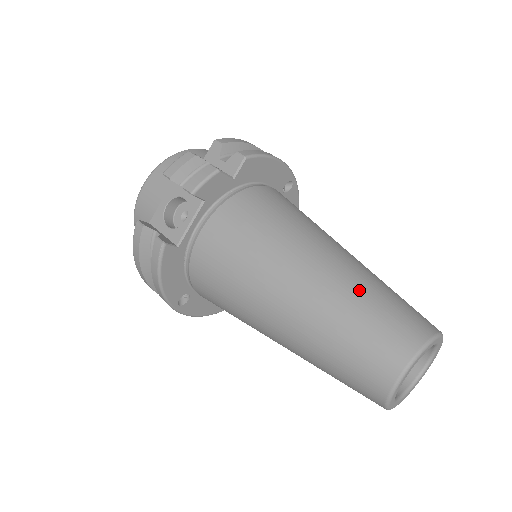
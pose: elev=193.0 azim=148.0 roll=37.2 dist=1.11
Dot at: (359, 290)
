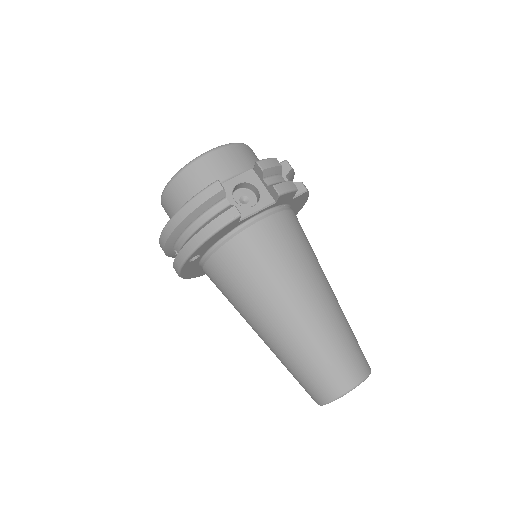
Dot at: (345, 322)
